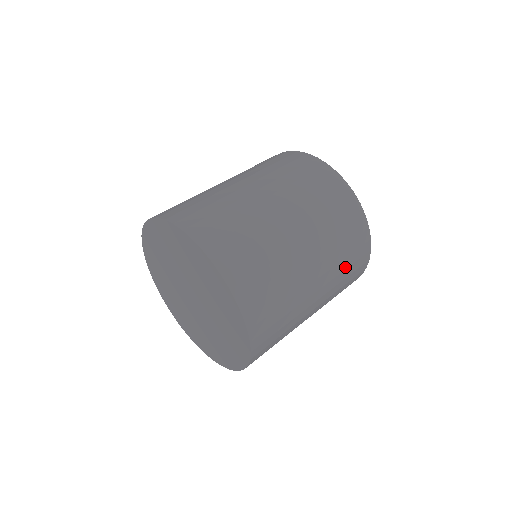
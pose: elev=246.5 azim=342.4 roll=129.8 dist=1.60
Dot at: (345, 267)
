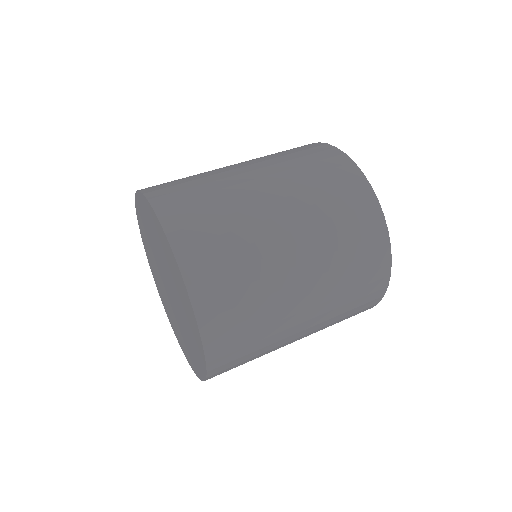
Dot at: (326, 197)
